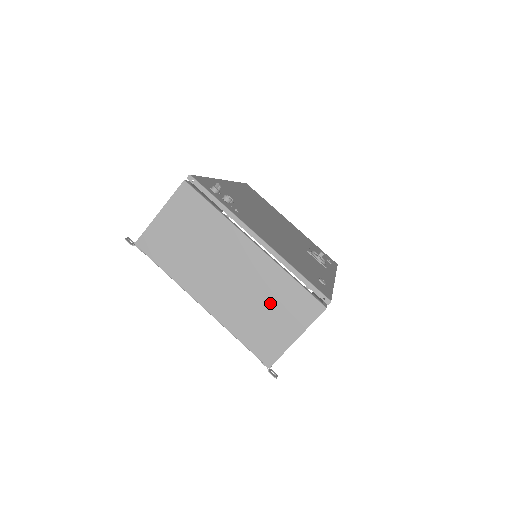
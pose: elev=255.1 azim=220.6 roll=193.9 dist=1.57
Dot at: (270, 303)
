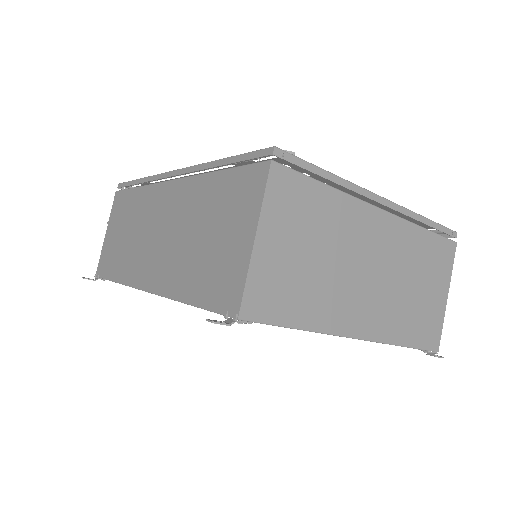
Dot at: (417, 275)
